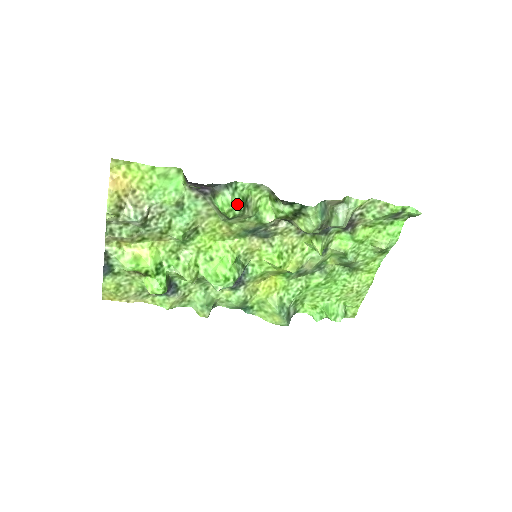
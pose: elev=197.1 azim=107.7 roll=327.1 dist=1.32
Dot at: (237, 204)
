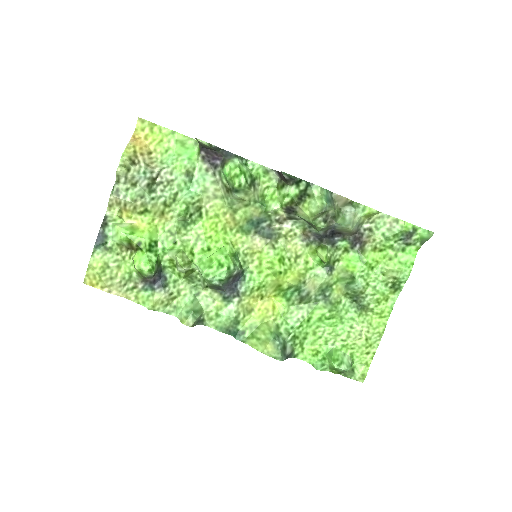
Dot at: (244, 173)
